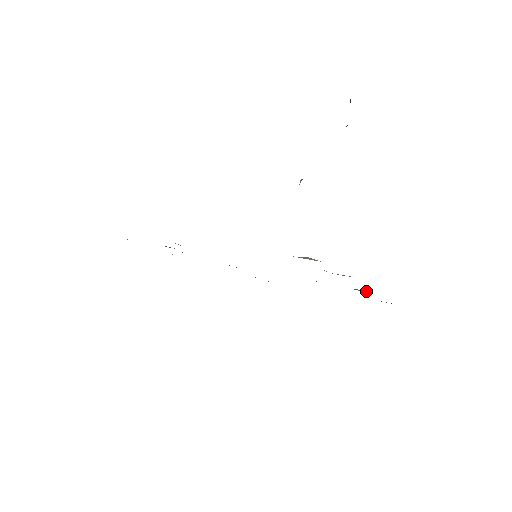
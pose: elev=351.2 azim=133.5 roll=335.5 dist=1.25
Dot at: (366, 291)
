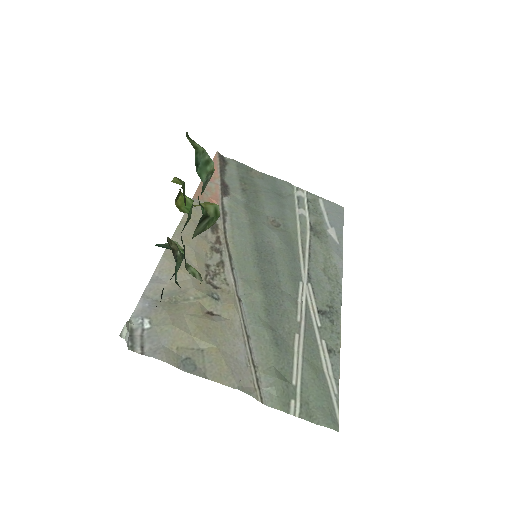
Dot at: (274, 388)
